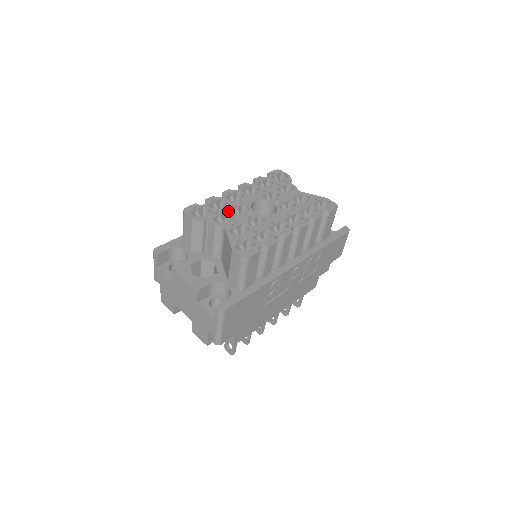
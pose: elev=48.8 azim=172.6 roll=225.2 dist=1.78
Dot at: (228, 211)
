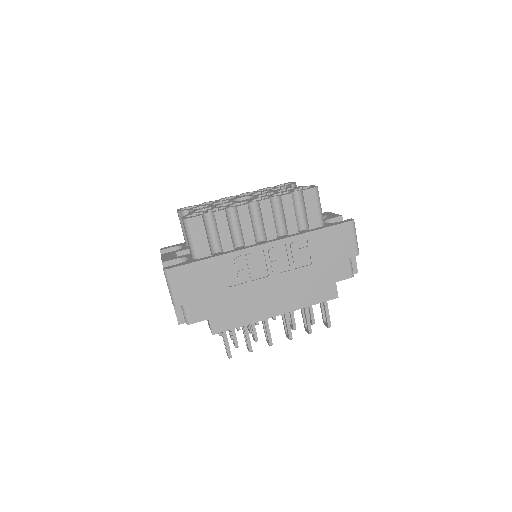
Dot at: (210, 204)
